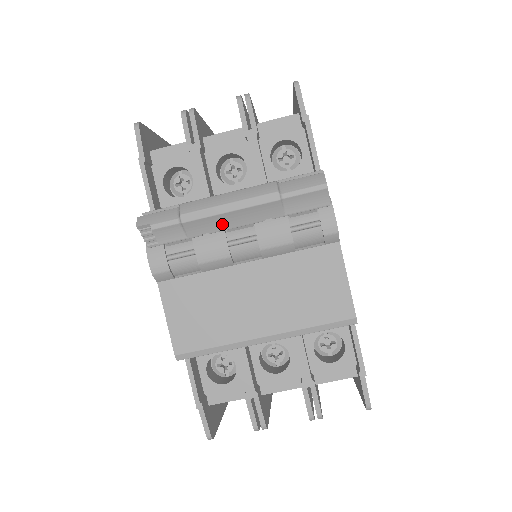
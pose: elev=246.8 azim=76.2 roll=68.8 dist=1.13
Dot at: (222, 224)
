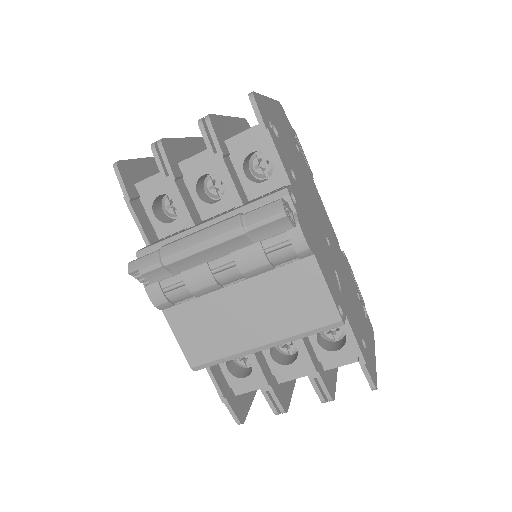
Dot at: (200, 260)
